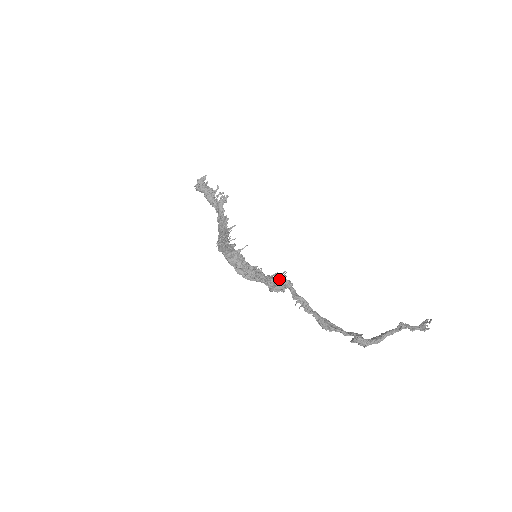
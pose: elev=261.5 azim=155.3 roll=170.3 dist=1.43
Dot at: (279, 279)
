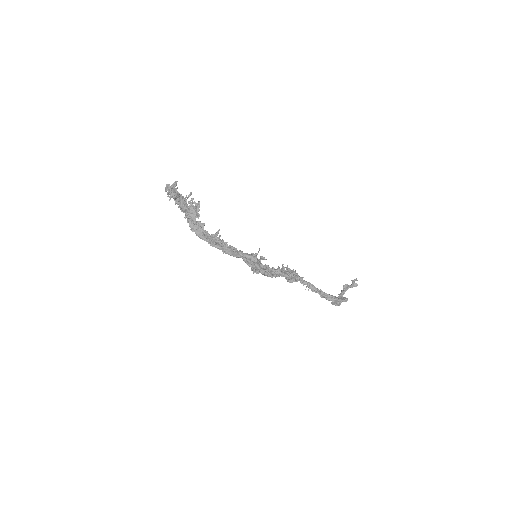
Dot at: (289, 272)
